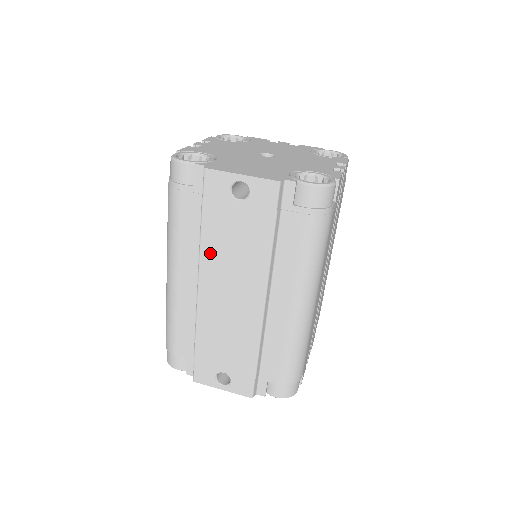
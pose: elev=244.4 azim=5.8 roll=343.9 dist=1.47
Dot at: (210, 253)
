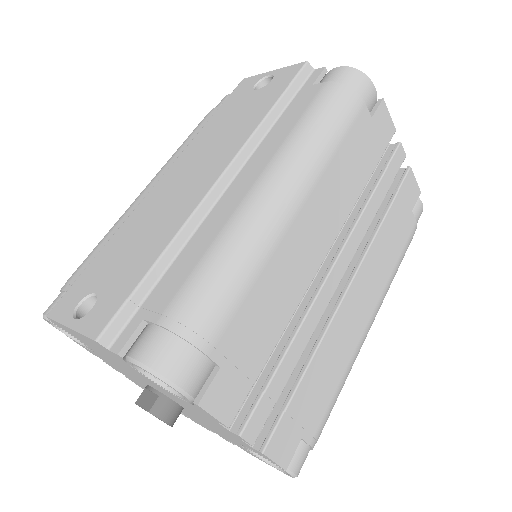
Dot at: (198, 142)
